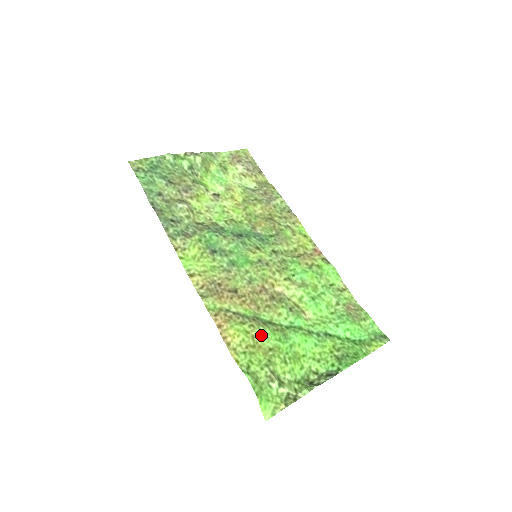
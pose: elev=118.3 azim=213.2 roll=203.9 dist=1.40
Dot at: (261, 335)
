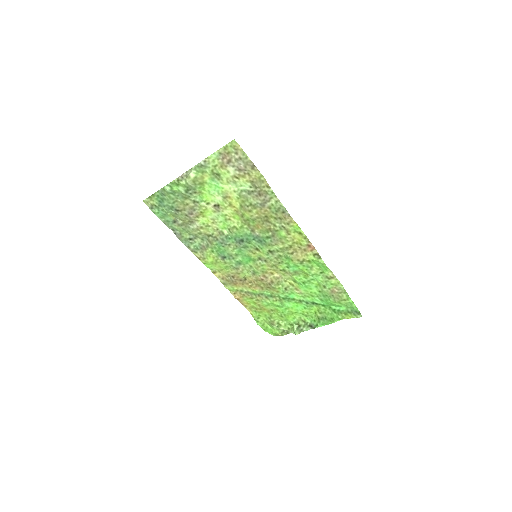
Dot at: (264, 304)
